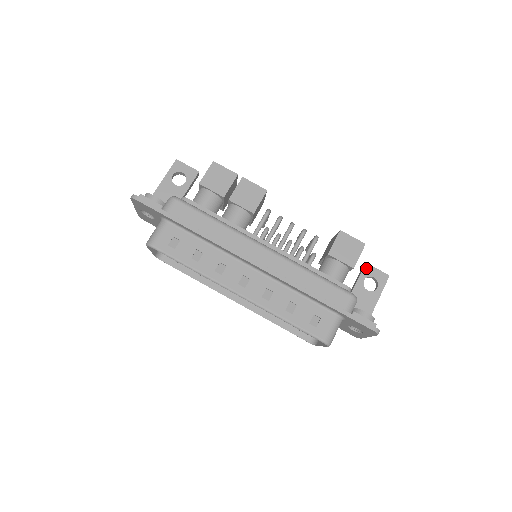
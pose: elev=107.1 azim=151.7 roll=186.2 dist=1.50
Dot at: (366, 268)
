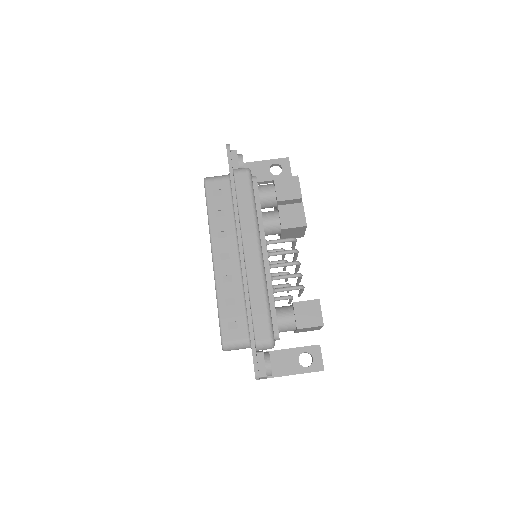
Dot at: (316, 347)
